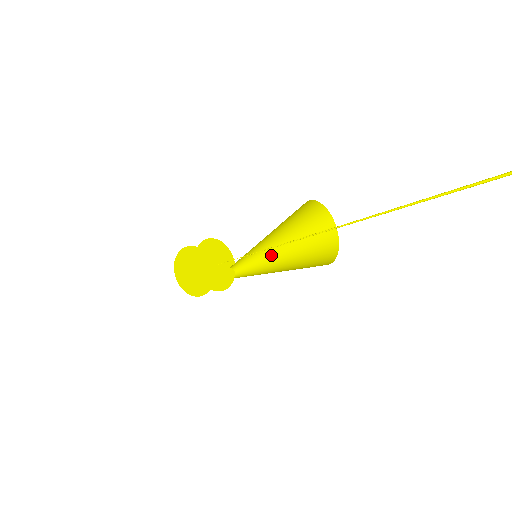
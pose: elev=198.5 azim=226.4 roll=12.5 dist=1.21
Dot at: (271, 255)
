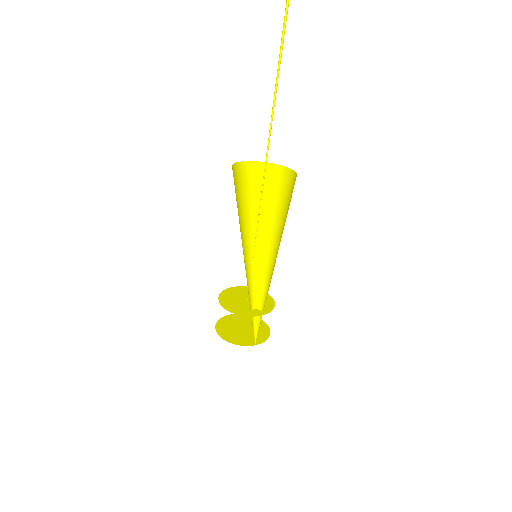
Dot at: (275, 262)
